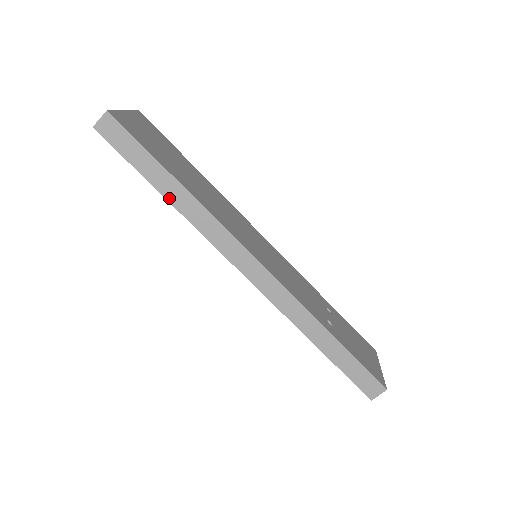
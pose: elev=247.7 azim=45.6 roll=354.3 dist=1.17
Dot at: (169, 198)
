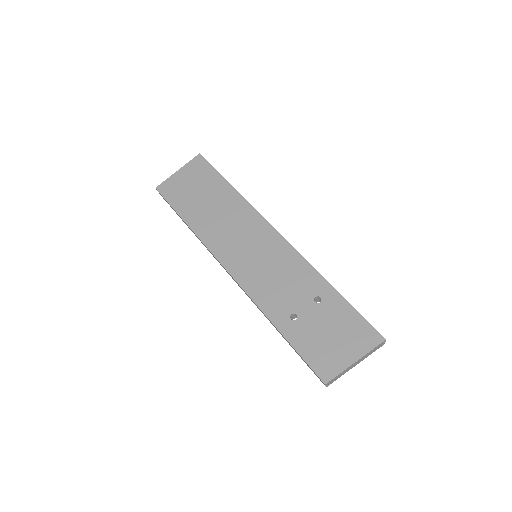
Dot at: occluded
